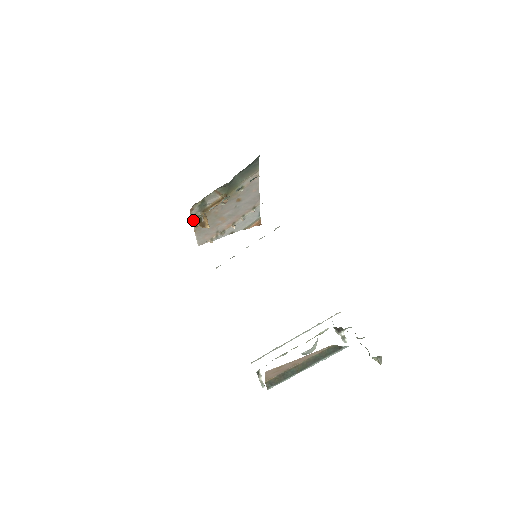
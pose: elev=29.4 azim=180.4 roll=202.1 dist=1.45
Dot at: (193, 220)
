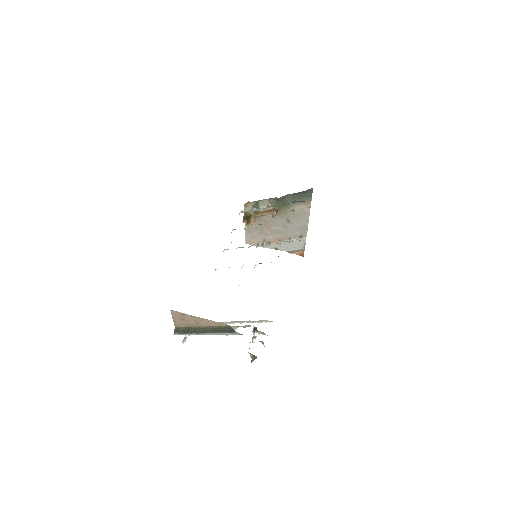
Dot at: (245, 215)
